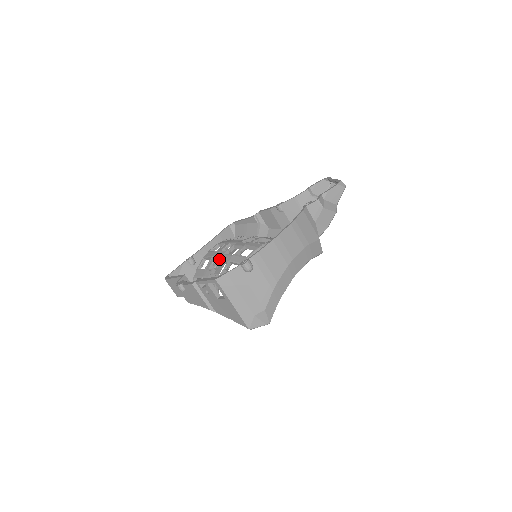
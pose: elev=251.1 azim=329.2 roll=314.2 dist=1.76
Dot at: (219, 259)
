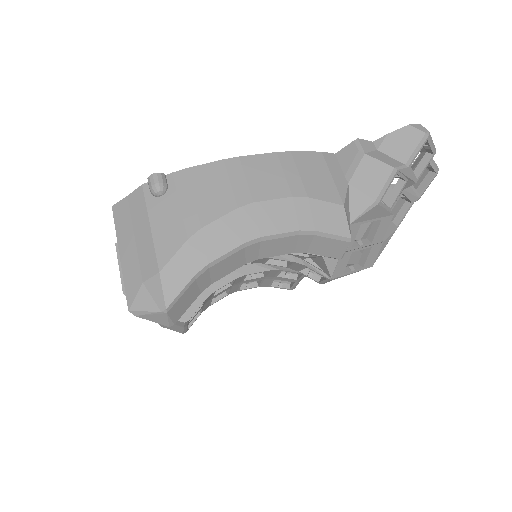
Dot at: occluded
